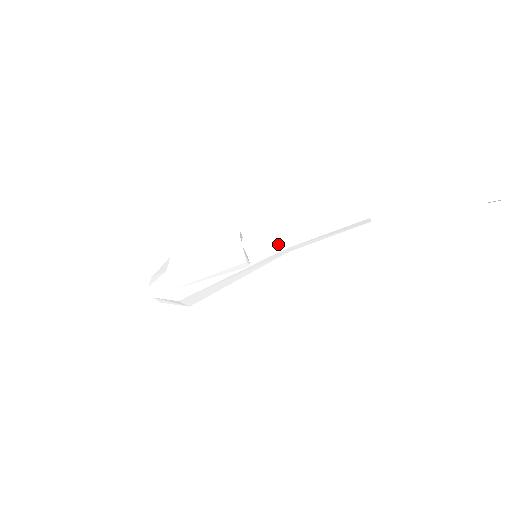
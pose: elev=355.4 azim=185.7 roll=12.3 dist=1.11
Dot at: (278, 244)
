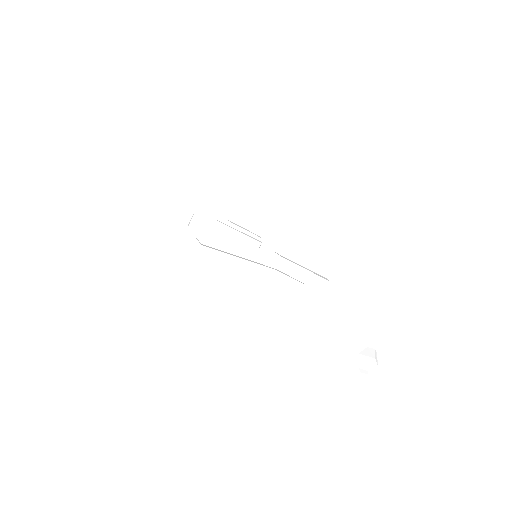
Dot at: (276, 258)
